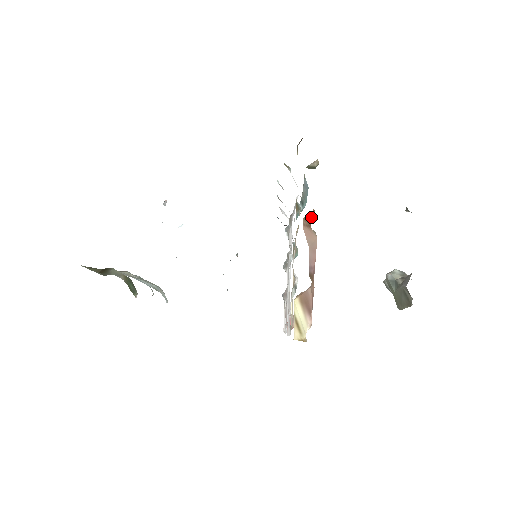
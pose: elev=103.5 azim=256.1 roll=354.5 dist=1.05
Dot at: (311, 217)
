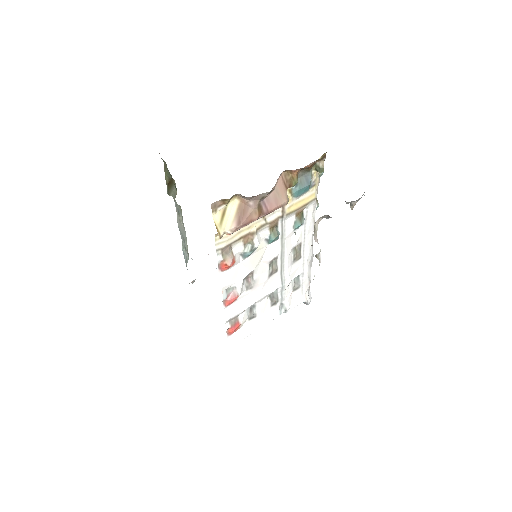
Dot at: (291, 179)
